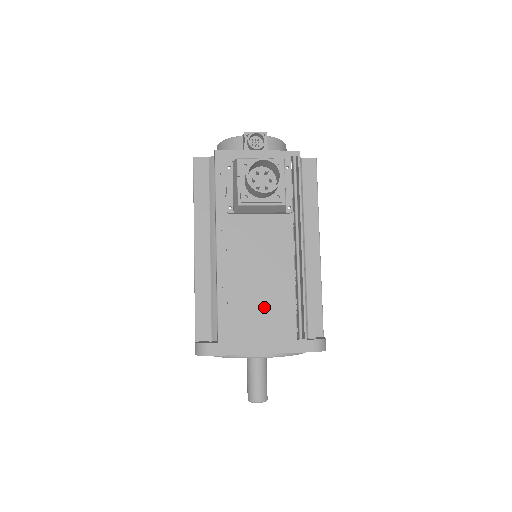
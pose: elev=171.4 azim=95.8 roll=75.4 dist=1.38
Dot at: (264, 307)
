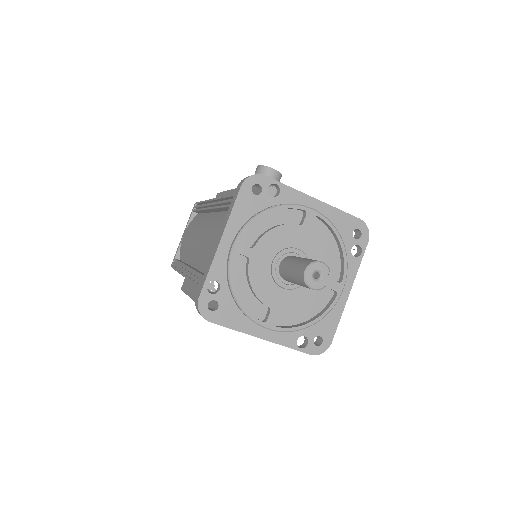
Dot at: occluded
